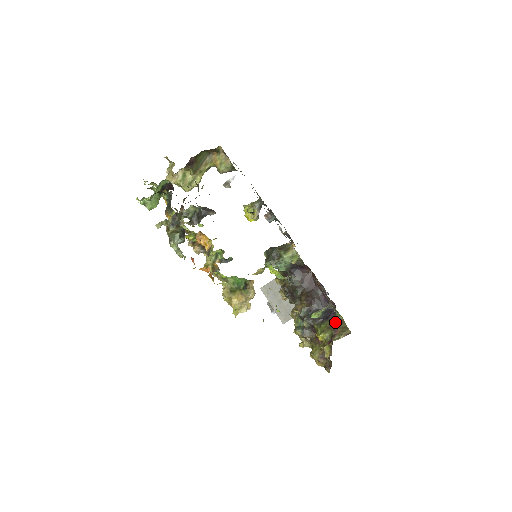
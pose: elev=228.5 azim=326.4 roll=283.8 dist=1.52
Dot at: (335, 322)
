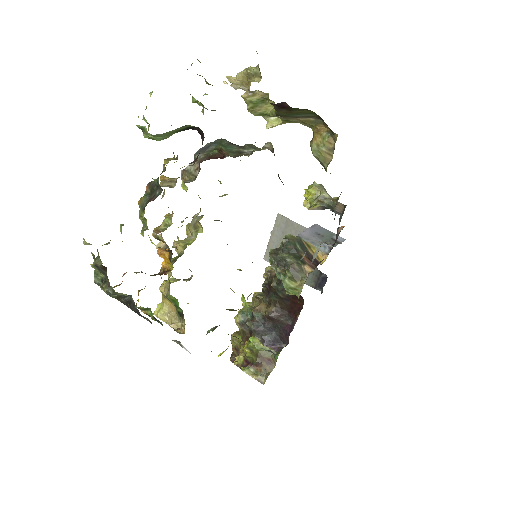
Dot at: (267, 358)
